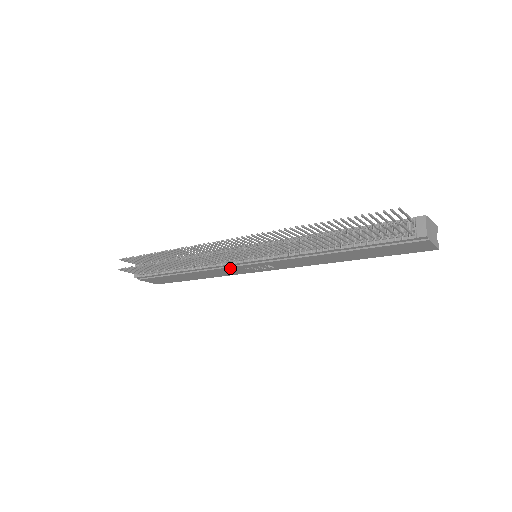
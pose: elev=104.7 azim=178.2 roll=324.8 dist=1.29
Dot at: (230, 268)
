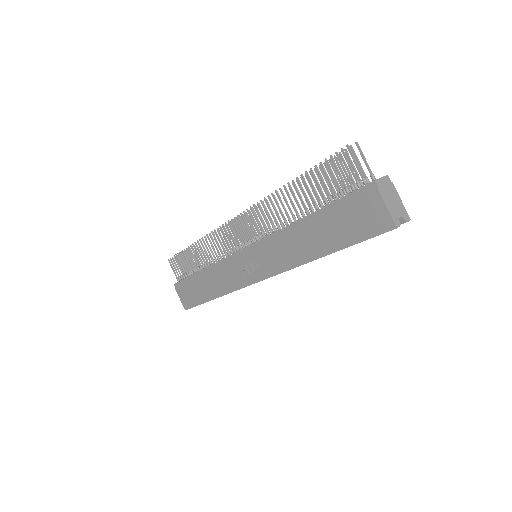
Dot at: (232, 265)
